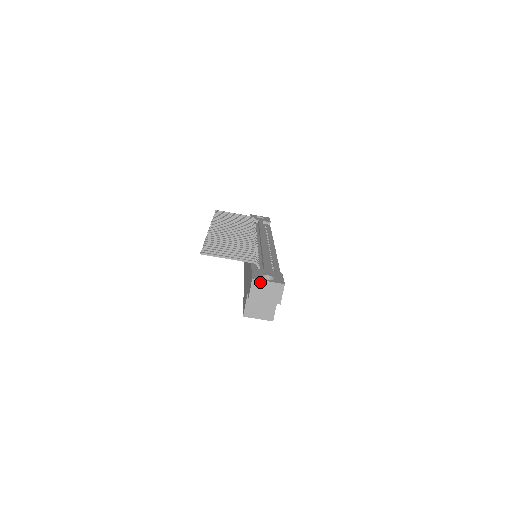
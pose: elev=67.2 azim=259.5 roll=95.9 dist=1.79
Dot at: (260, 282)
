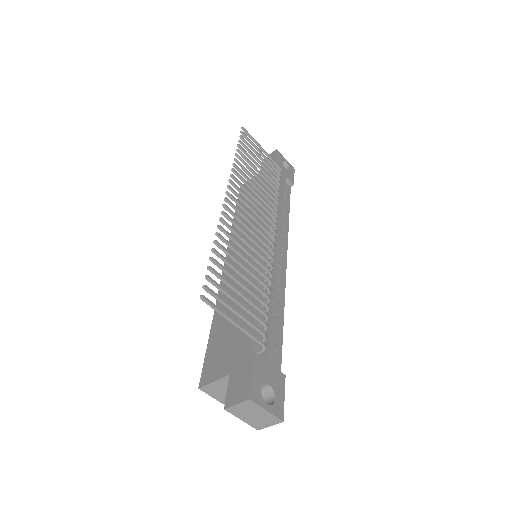
Dot at: (256, 406)
